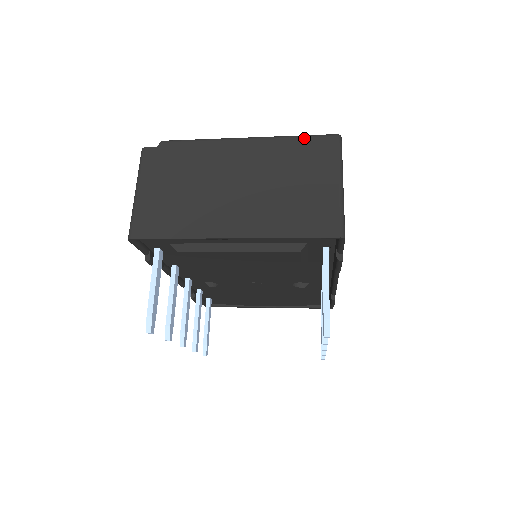
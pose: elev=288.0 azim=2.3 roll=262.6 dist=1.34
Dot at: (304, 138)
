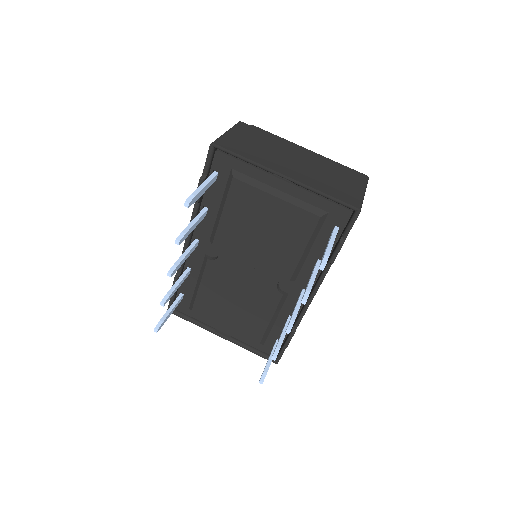
Dot at: (346, 167)
